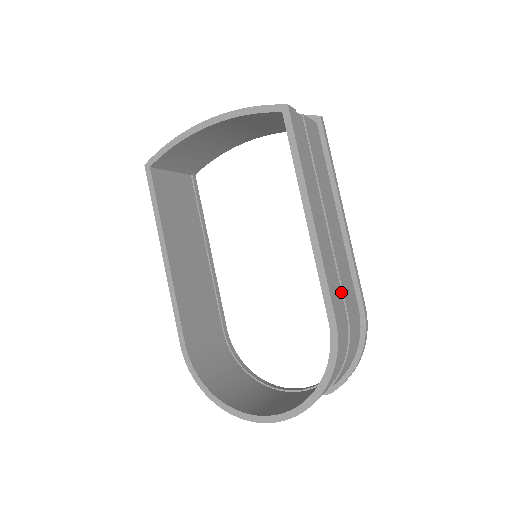
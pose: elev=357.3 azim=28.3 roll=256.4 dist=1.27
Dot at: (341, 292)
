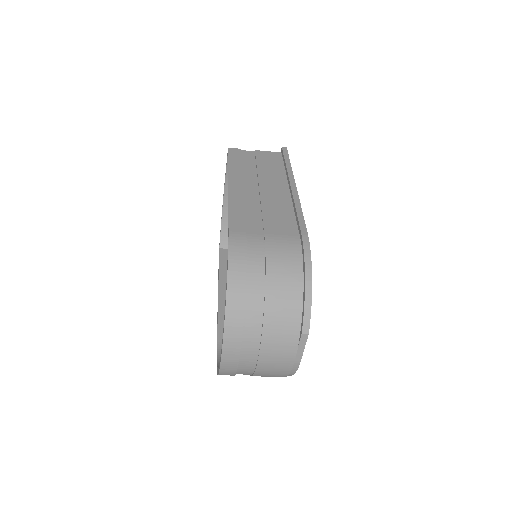
Dot at: (262, 224)
